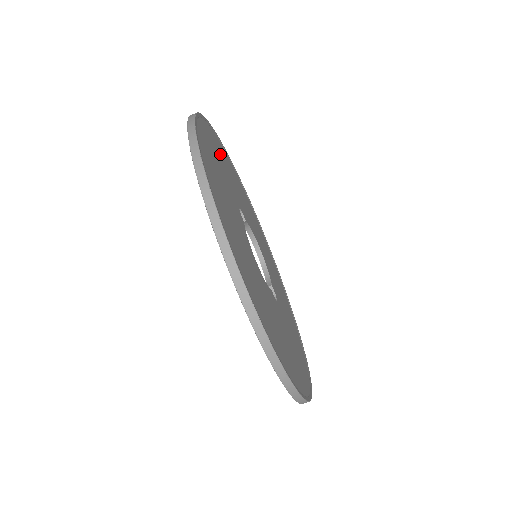
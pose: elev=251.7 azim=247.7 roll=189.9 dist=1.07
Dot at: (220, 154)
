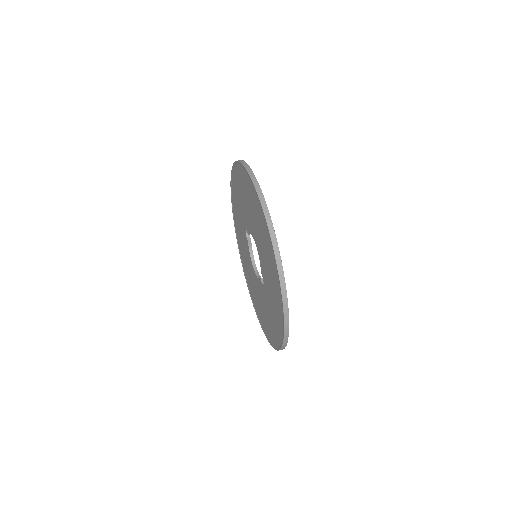
Dot at: occluded
